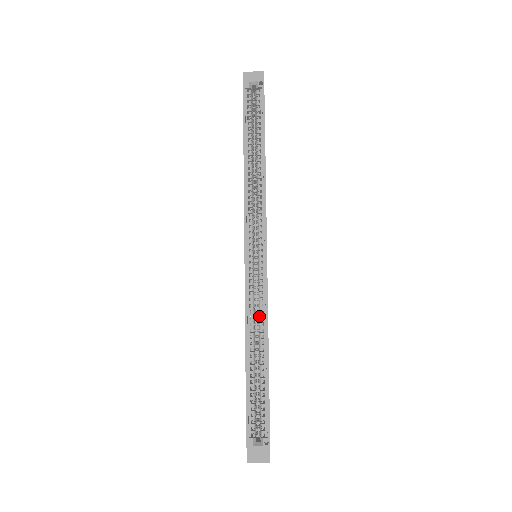
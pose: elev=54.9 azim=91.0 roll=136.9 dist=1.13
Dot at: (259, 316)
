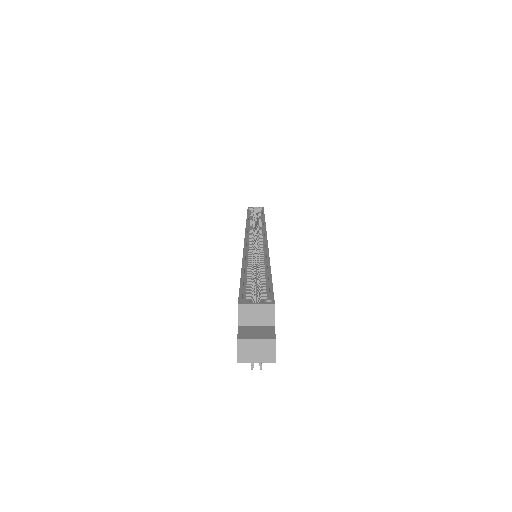
Dot at: occluded
